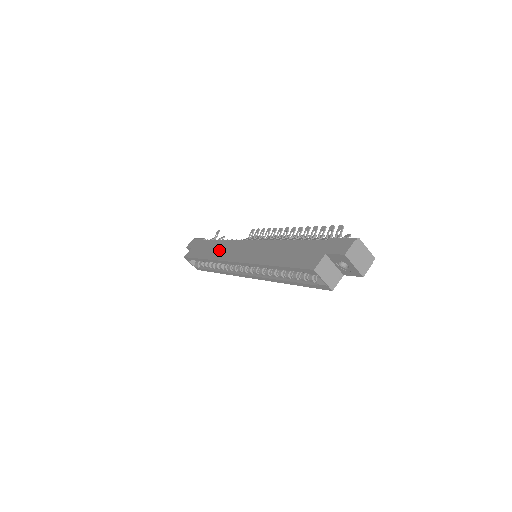
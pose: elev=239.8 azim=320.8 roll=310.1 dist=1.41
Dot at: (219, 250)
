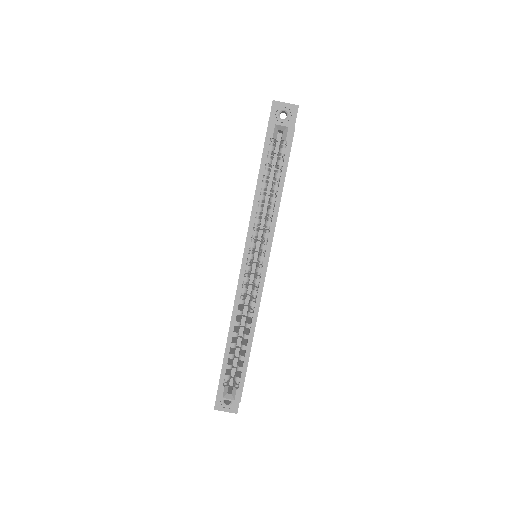
Dot at: occluded
